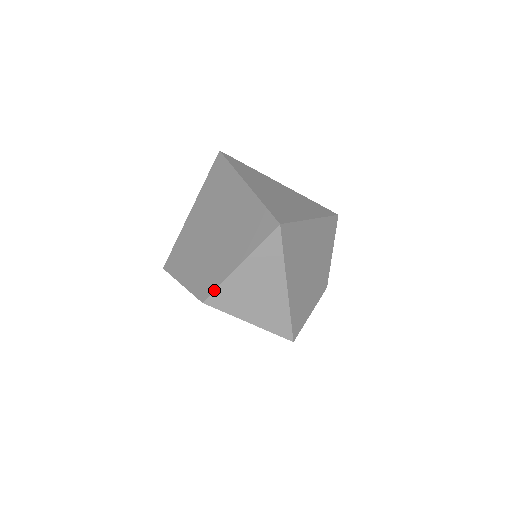
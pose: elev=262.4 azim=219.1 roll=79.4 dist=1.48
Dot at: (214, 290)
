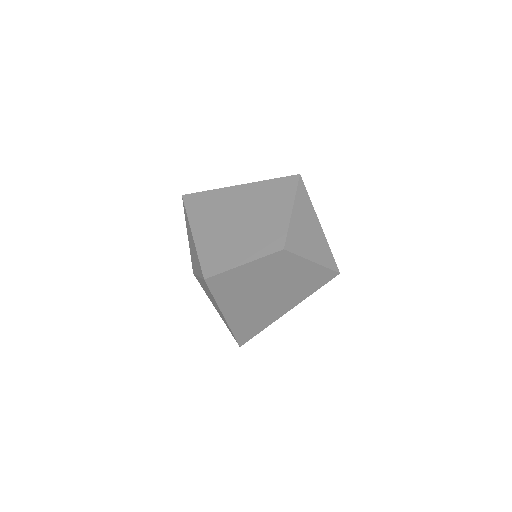
Dot at: (286, 235)
